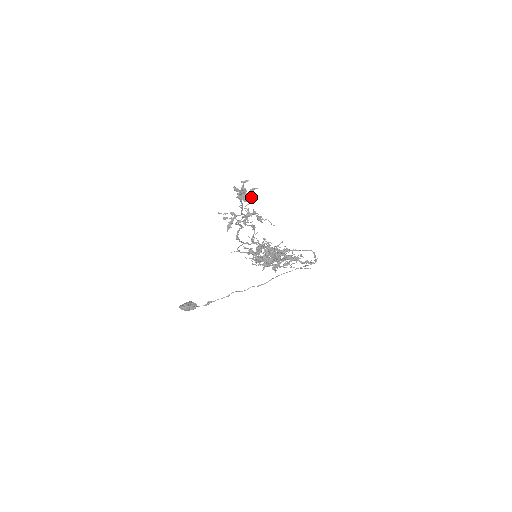
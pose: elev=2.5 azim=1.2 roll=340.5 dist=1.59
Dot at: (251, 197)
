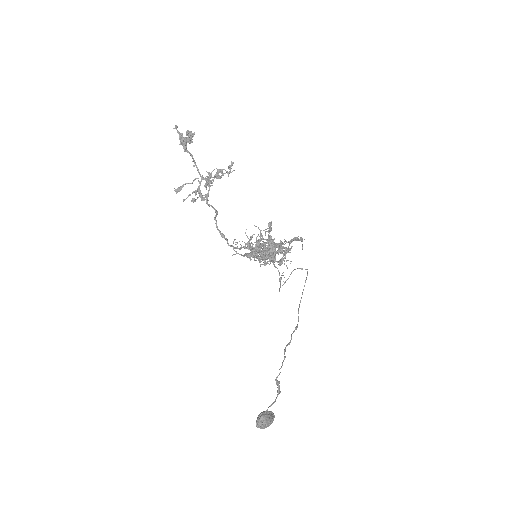
Dot at: (192, 136)
